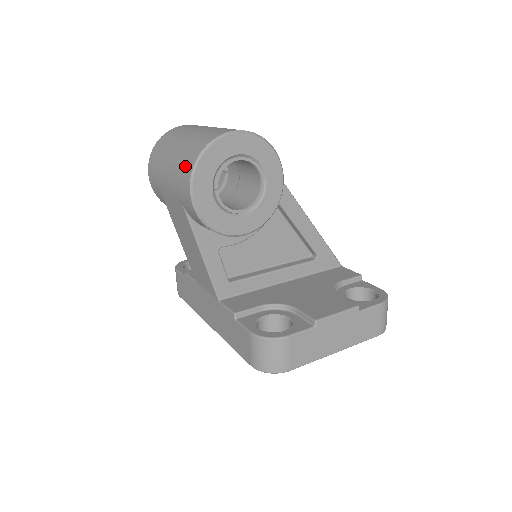
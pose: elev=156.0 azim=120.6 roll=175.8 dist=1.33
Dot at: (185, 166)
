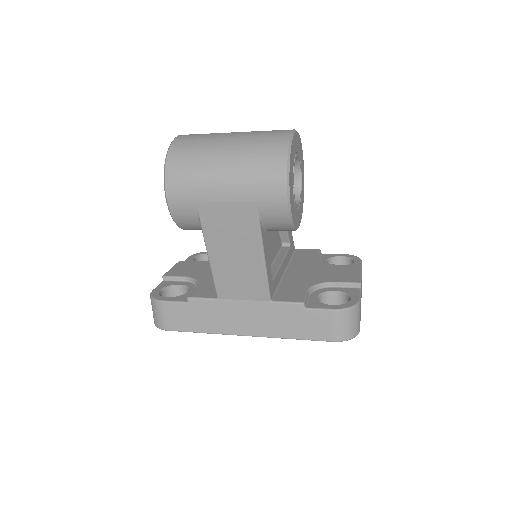
Dot at: (268, 168)
